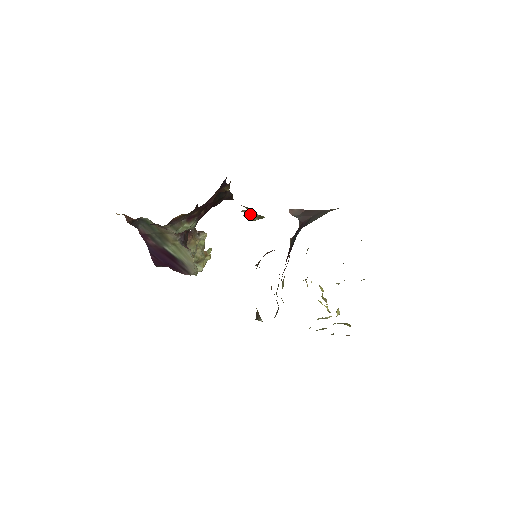
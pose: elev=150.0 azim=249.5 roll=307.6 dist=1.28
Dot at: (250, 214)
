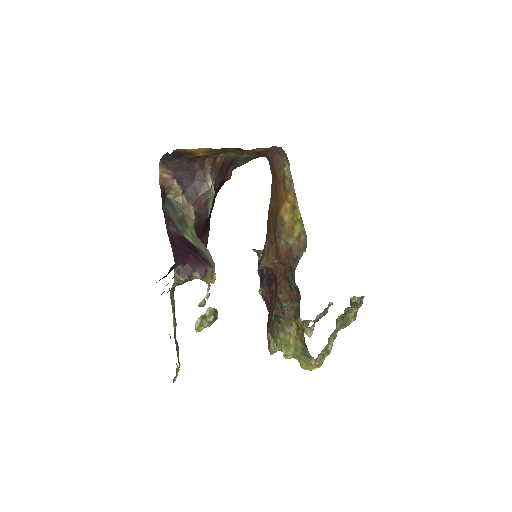
Dot at: (205, 313)
